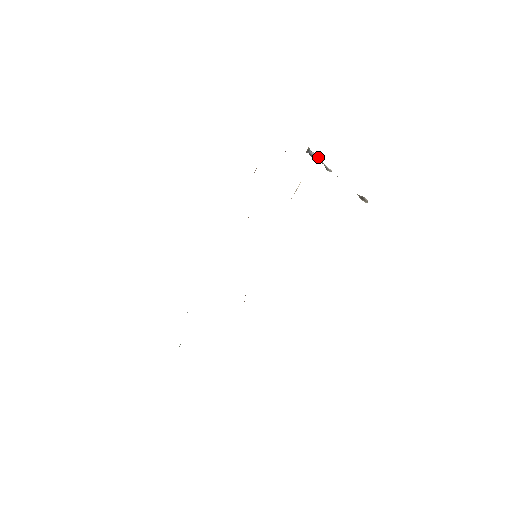
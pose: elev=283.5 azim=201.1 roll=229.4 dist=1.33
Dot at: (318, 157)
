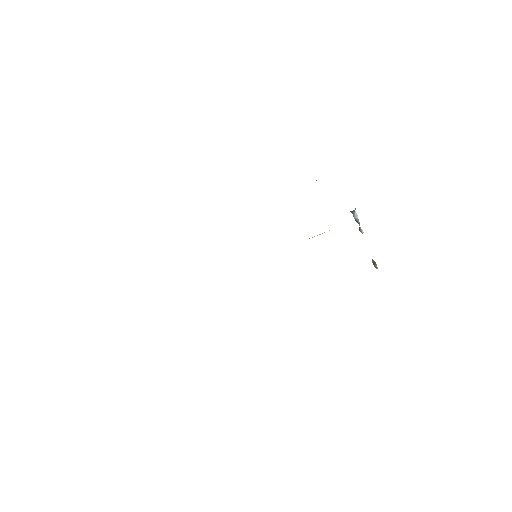
Dot at: (358, 219)
